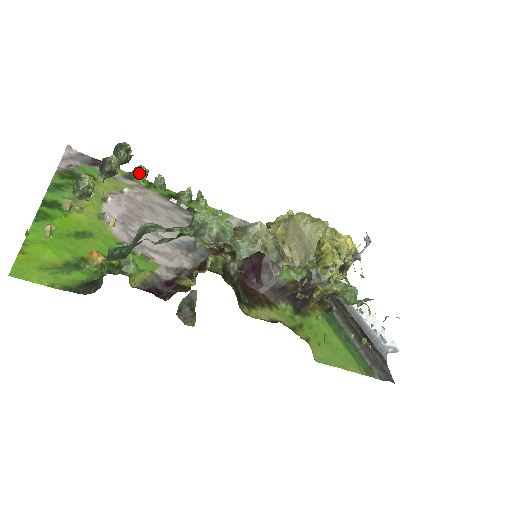
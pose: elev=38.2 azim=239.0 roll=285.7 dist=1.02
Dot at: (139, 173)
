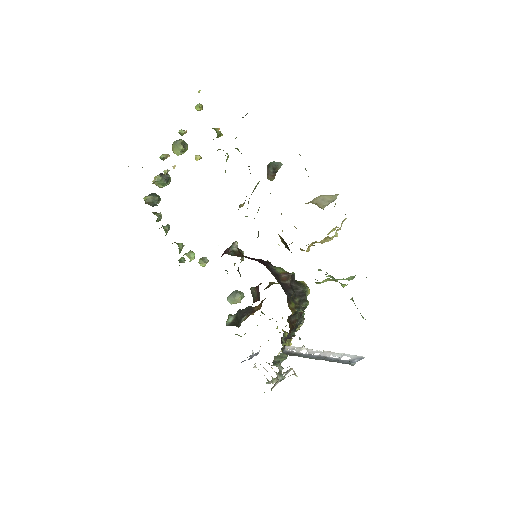
Dot at: (157, 214)
